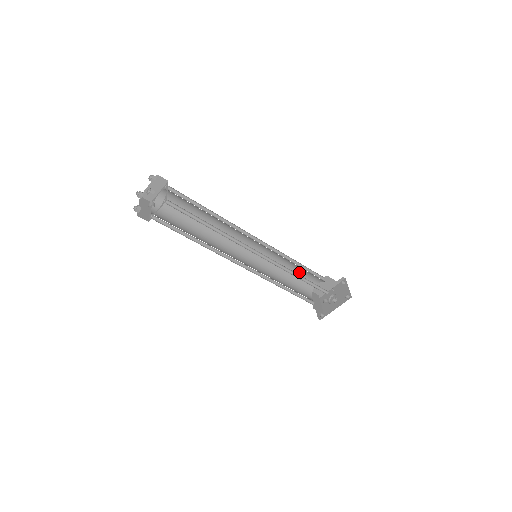
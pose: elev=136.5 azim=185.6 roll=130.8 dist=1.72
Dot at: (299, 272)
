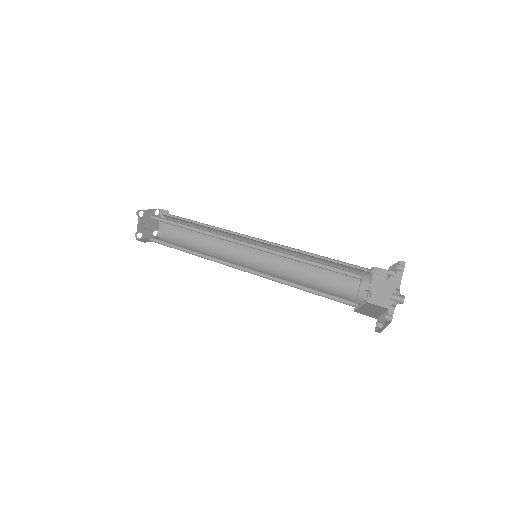
Dot at: (332, 273)
